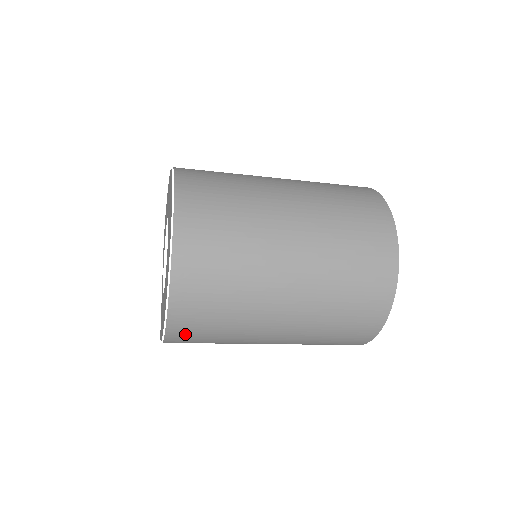
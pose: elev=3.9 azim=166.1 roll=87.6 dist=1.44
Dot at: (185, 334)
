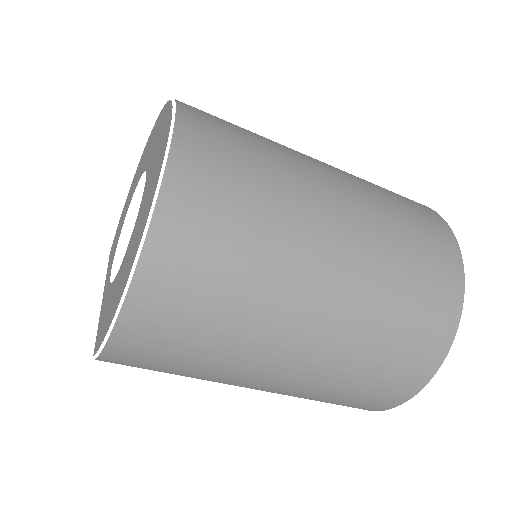
Dot at: (159, 308)
